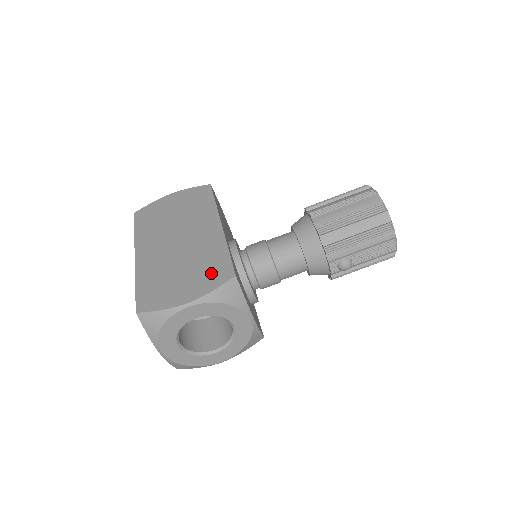
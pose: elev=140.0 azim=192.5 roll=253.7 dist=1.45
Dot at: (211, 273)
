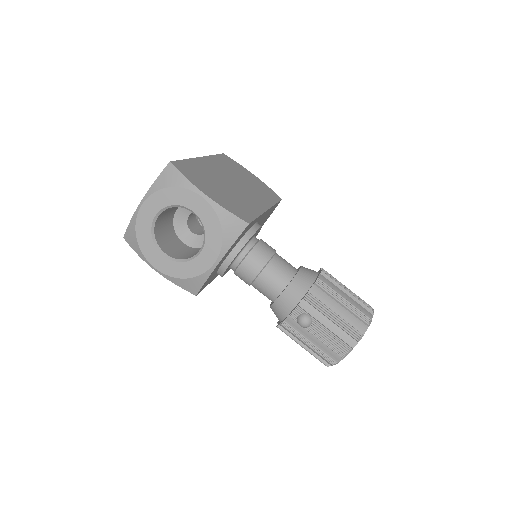
Dot at: (236, 207)
